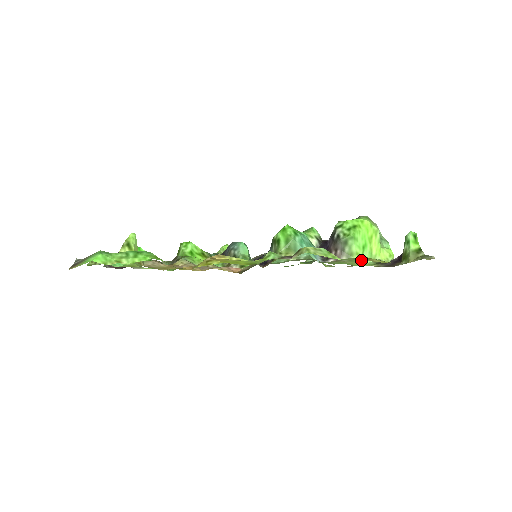
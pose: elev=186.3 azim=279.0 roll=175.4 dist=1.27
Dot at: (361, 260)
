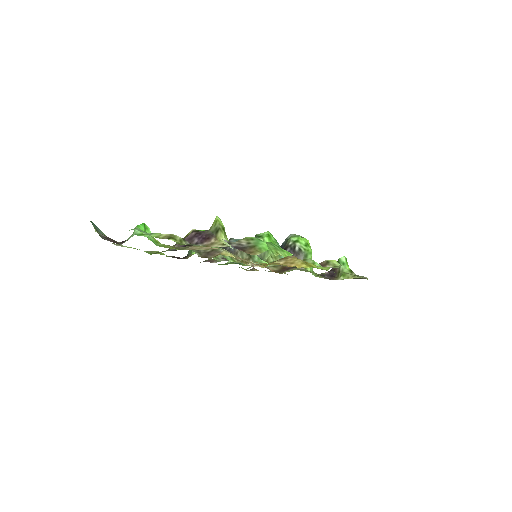
Dot at: occluded
